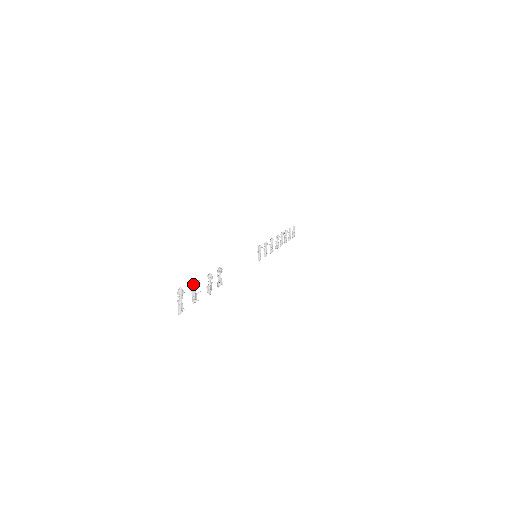
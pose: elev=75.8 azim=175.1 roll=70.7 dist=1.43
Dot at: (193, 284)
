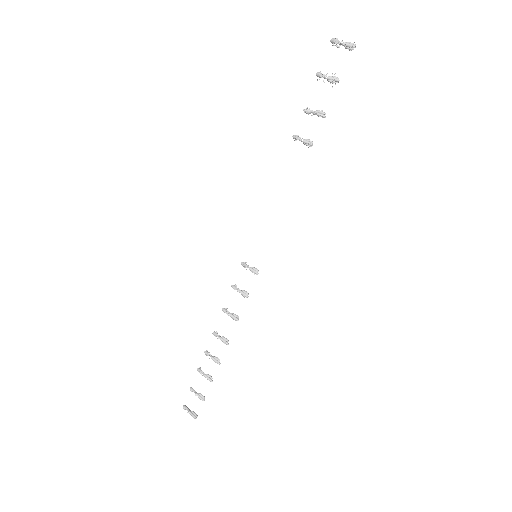
Dot at: (321, 73)
